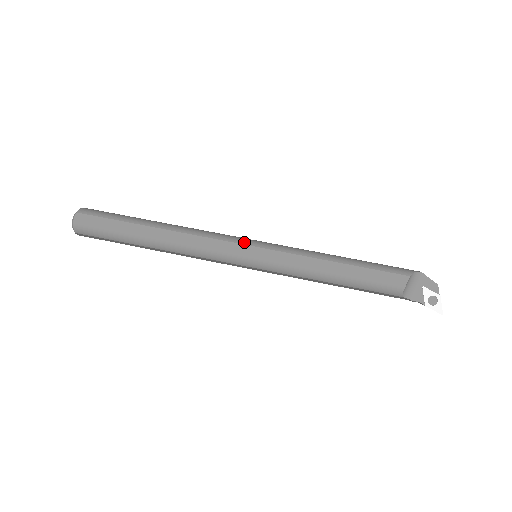
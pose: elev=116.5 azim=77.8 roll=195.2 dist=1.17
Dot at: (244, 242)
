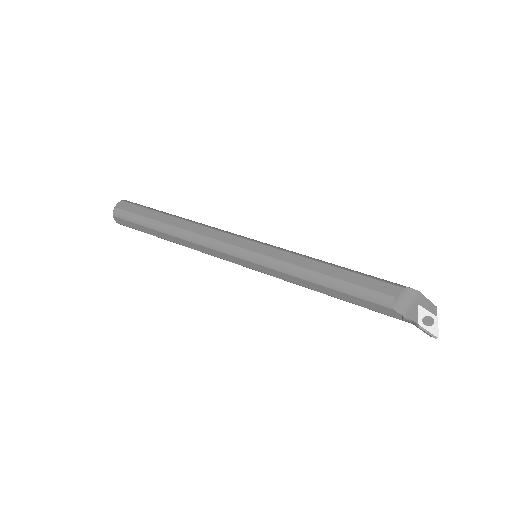
Dot at: (247, 238)
